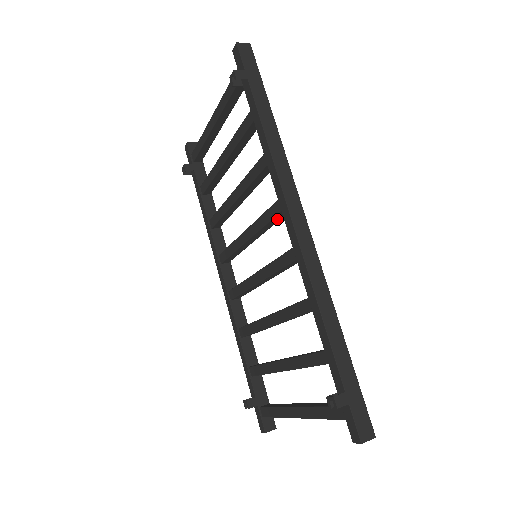
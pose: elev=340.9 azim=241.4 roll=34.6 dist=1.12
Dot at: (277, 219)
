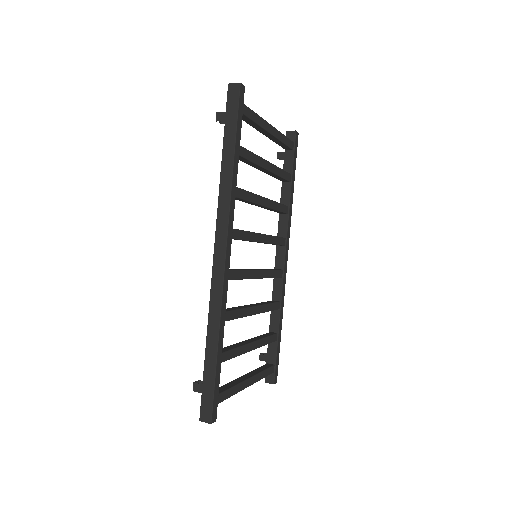
Dot at: occluded
